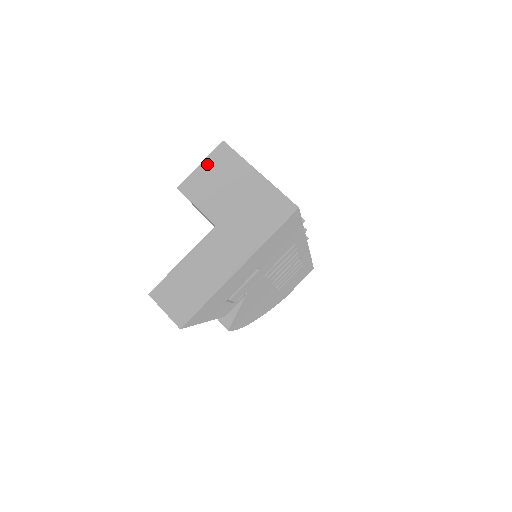
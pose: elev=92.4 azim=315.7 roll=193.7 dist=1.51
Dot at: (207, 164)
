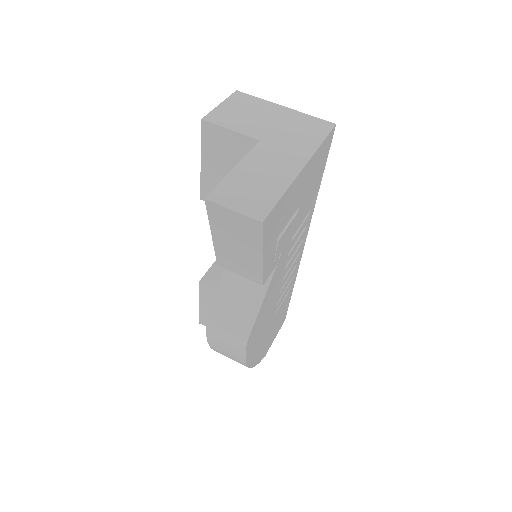
Dot at: (227, 103)
